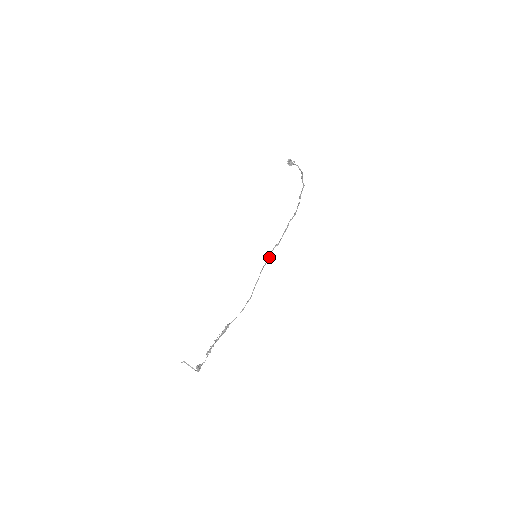
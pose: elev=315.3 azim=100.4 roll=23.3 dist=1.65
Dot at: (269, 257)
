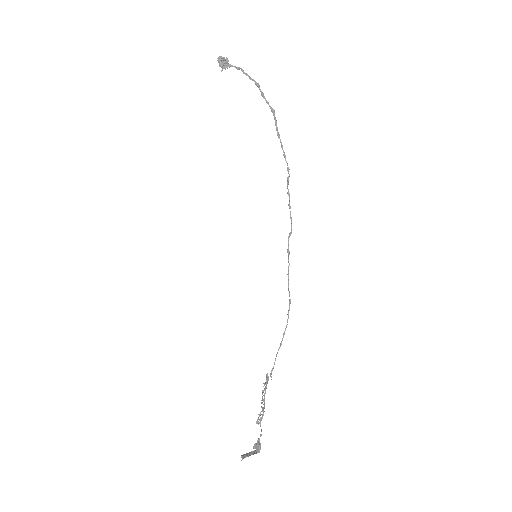
Dot at: (288, 258)
